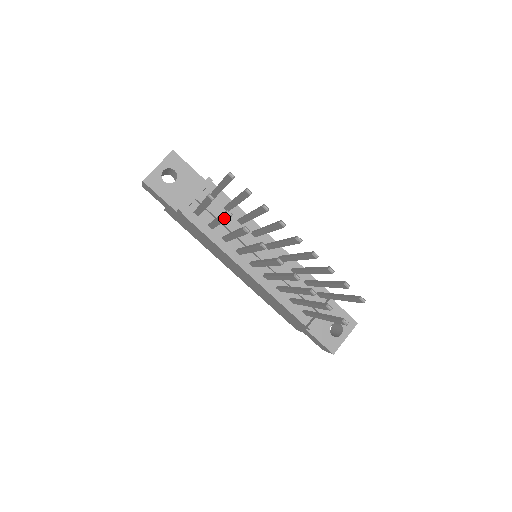
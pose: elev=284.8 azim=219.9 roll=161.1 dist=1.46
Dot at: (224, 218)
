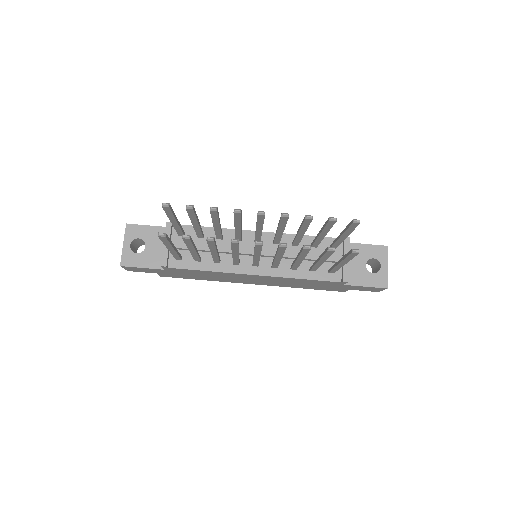
Dot at: (189, 244)
